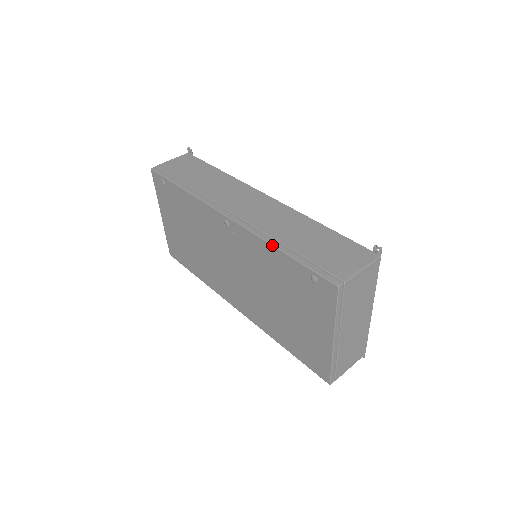
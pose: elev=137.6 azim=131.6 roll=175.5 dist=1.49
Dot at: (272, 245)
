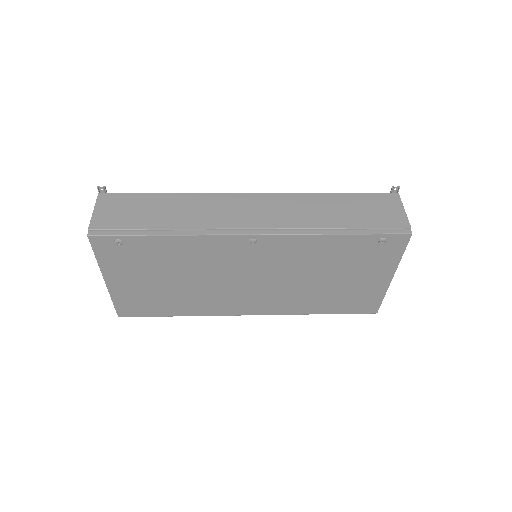
Dot at: (328, 234)
